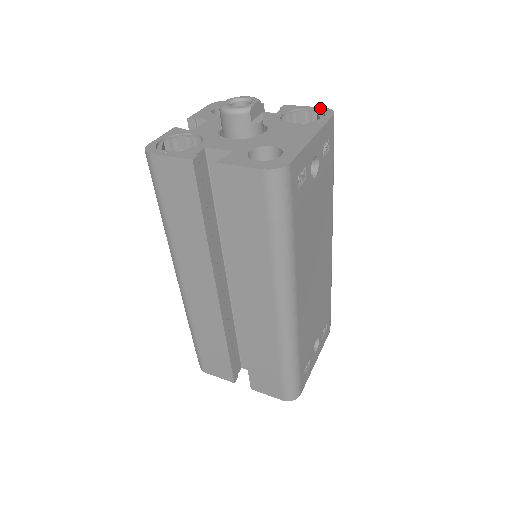
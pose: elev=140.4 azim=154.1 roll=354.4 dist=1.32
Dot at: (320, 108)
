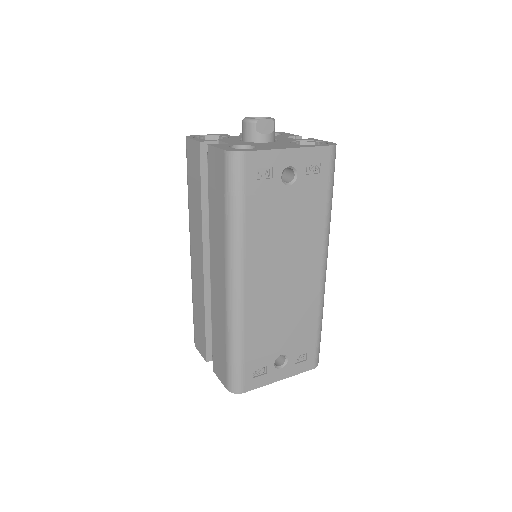
Dot at: (330, 142)
